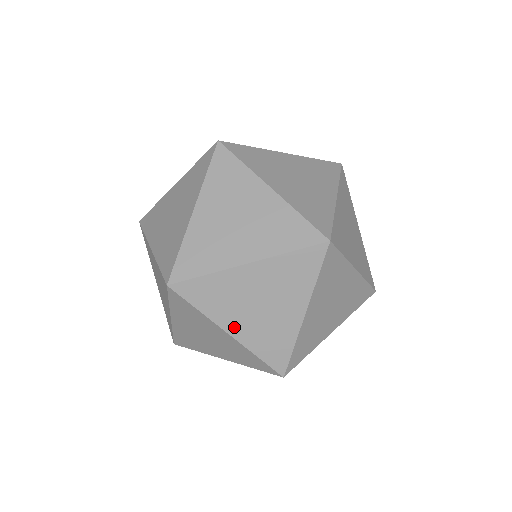
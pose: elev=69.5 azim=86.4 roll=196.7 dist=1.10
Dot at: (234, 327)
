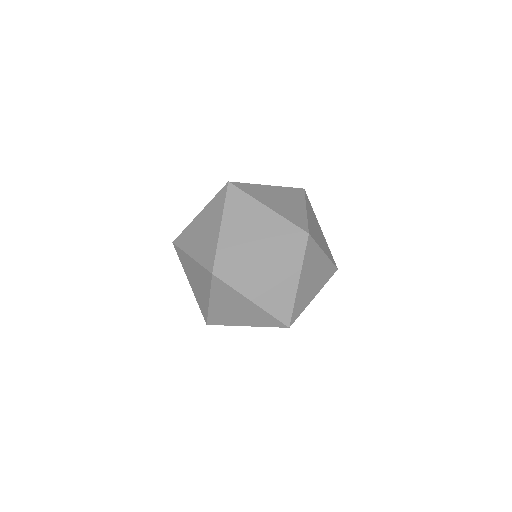
Dot at: (227, 226)
